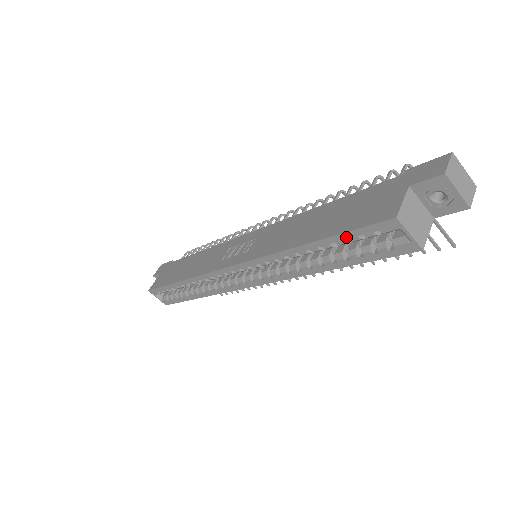
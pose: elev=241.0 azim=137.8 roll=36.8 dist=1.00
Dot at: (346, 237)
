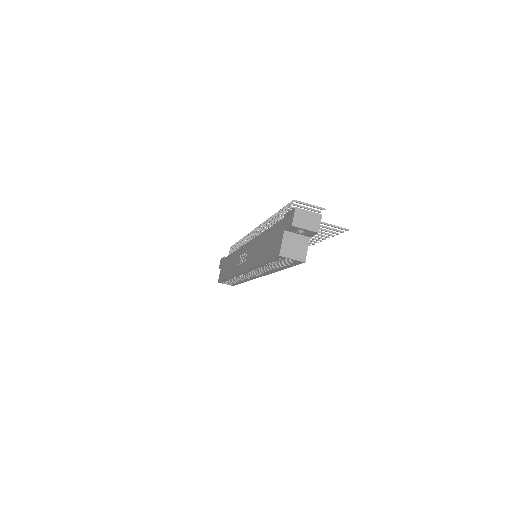
Dot at: (271, 261)
